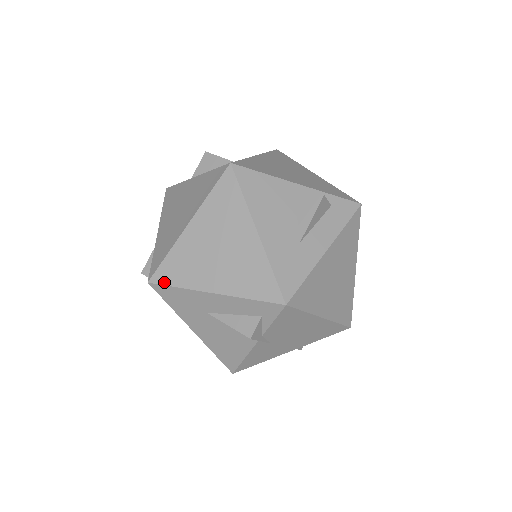
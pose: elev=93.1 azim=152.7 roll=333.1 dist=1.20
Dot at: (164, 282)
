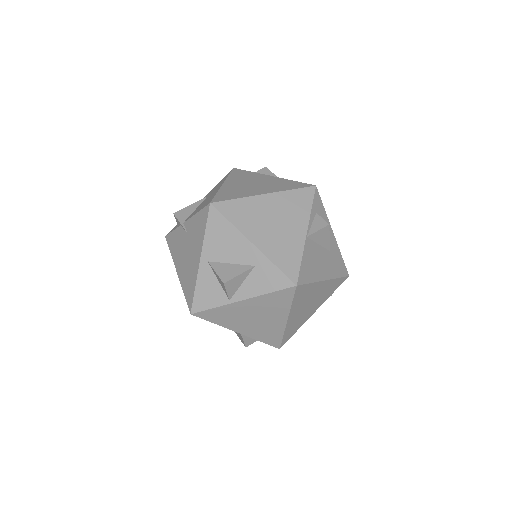
Dot at: (288, 339)
